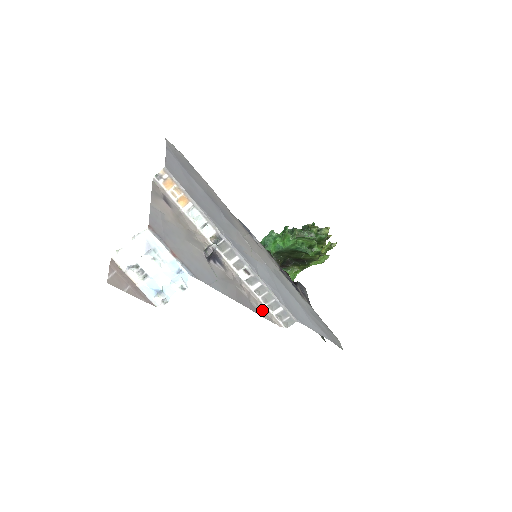
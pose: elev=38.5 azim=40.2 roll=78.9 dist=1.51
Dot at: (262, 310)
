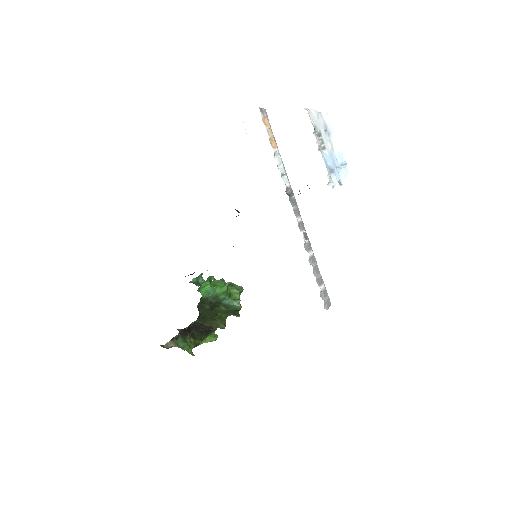
Dot at: occluded
